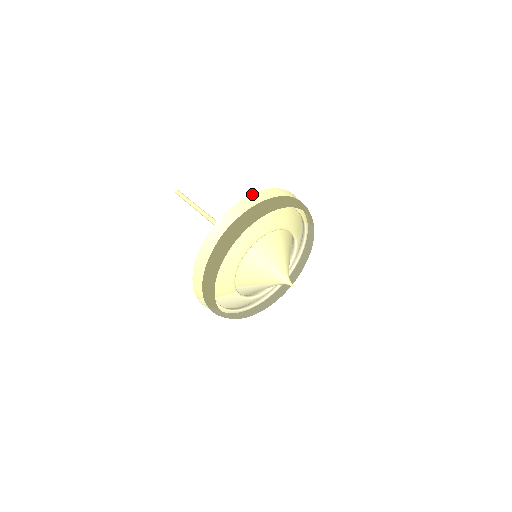
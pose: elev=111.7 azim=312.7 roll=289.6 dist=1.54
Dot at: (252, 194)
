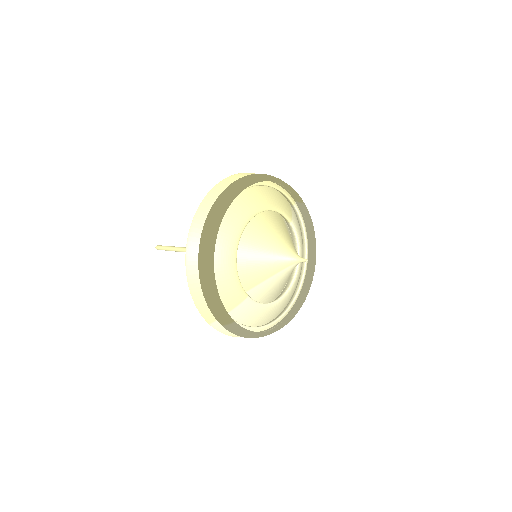
Dot at: (220, 182)
